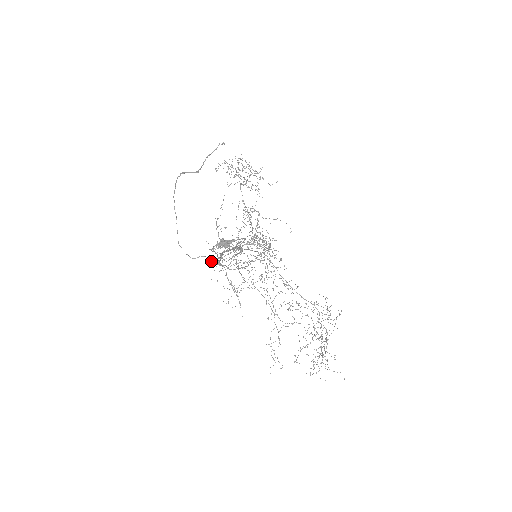
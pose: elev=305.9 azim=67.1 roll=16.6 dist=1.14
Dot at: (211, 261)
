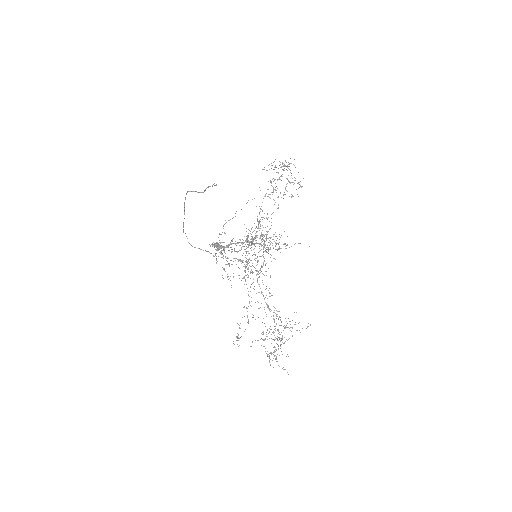
Dot at: occluded
